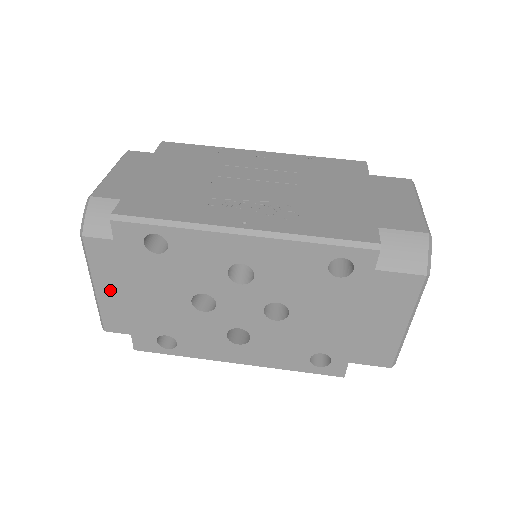
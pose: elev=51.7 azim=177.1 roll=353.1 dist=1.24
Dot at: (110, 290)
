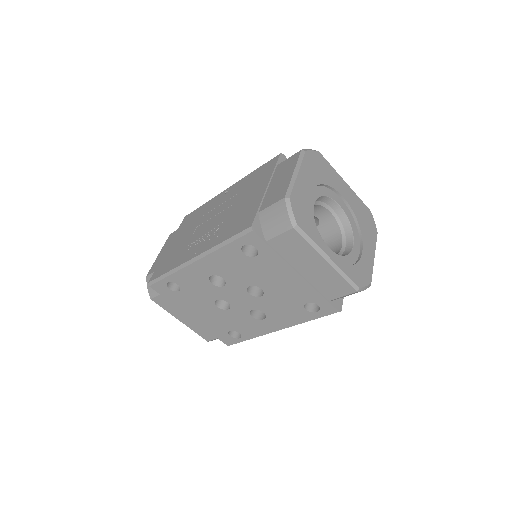
Dot at: (186, 319)
